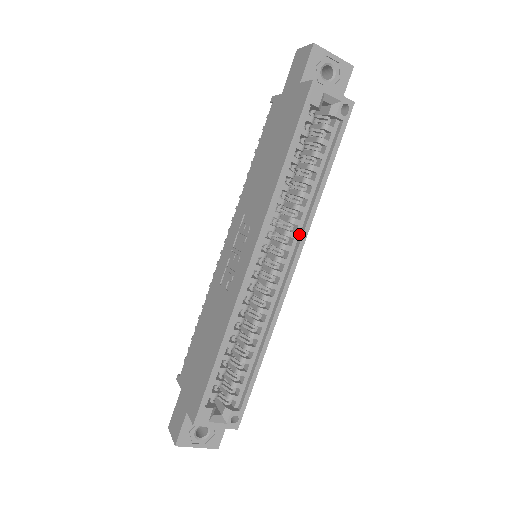
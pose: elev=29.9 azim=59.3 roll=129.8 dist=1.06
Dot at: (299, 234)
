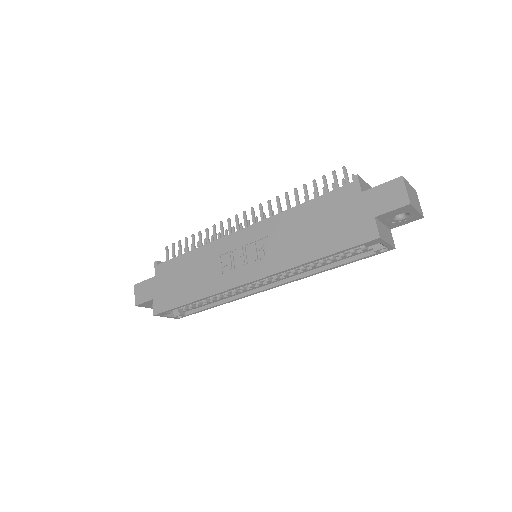
Dot at: (291, 276)
